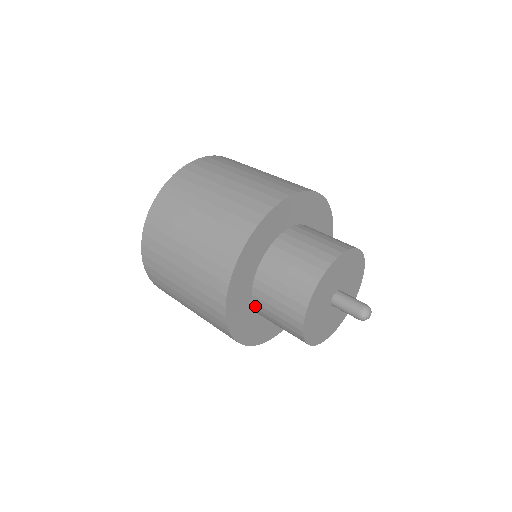
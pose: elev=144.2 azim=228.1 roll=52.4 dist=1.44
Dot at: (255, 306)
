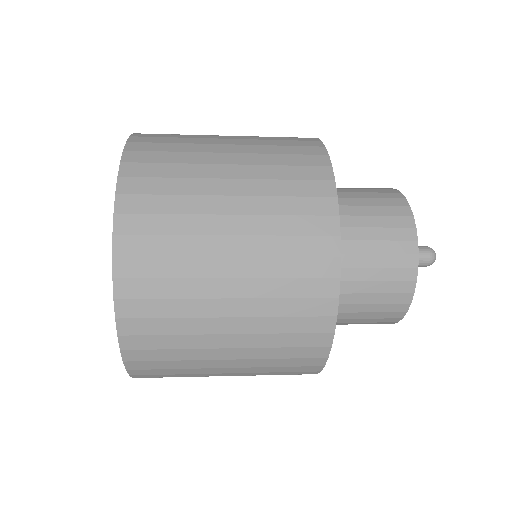
Dot at: occluded
